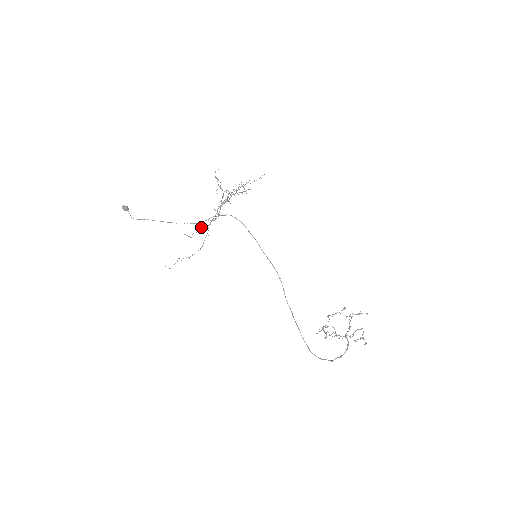
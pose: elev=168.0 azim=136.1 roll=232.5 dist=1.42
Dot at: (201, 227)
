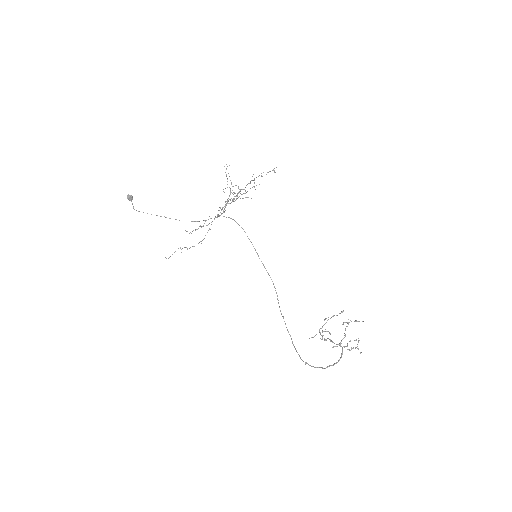
Dot at: occluded
